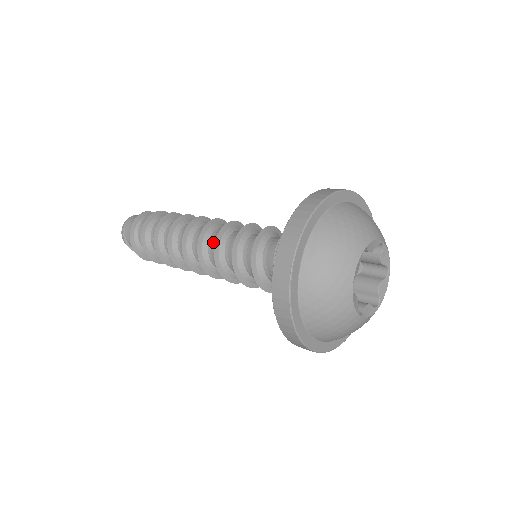
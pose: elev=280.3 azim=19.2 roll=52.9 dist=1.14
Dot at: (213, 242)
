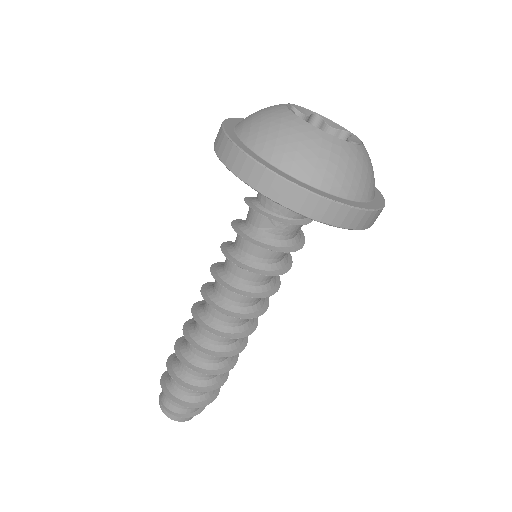
Dot at: (215, 283)
